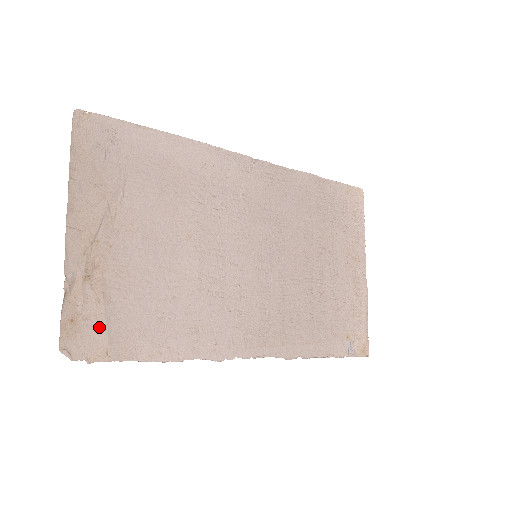
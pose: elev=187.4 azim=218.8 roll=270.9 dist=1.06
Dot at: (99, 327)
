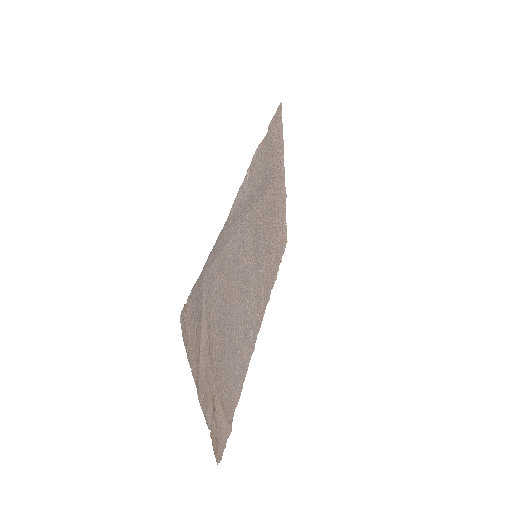
Dot at: (224, 425)
